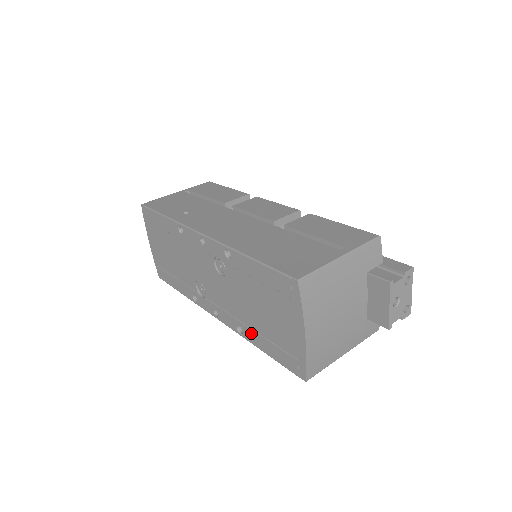
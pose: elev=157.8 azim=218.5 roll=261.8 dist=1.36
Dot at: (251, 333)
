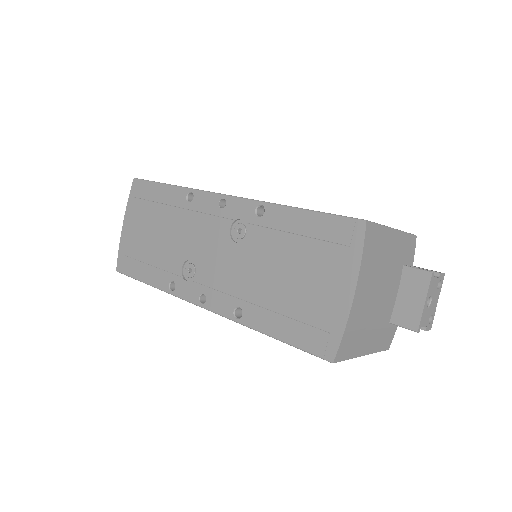
Dot at: (258, 313)
